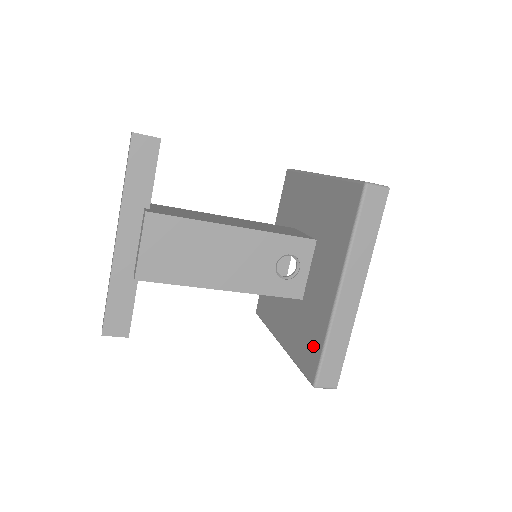
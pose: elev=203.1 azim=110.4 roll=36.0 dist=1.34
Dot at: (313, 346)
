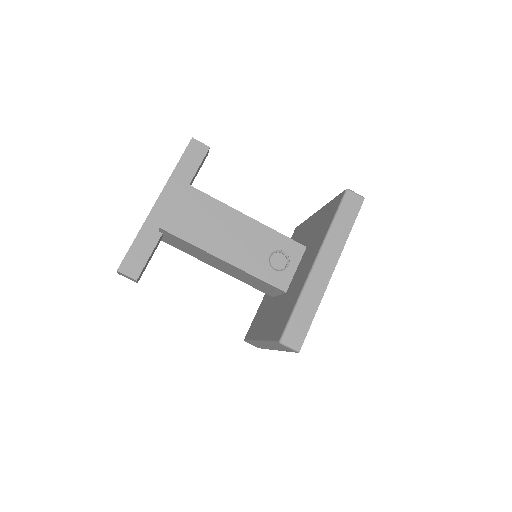
Dot at: (286, 314)
